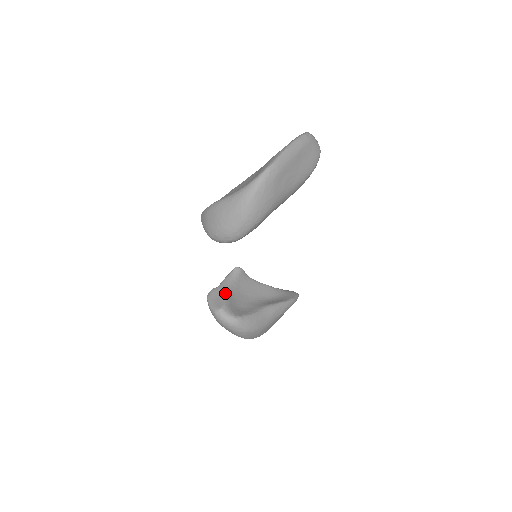
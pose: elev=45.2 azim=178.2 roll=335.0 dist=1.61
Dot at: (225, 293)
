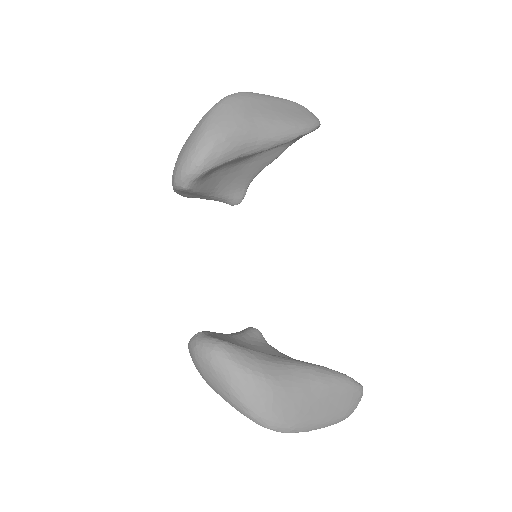
Dot at: occluded
